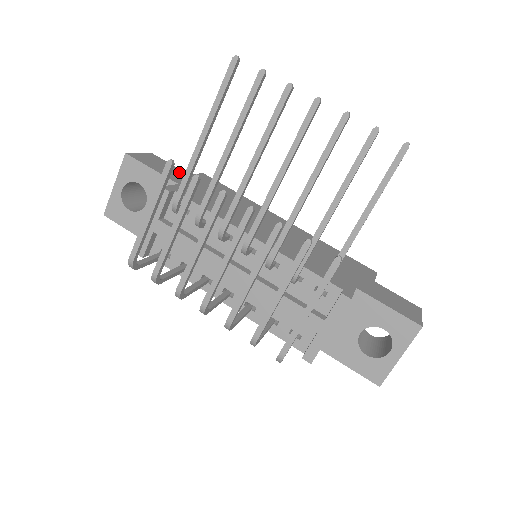
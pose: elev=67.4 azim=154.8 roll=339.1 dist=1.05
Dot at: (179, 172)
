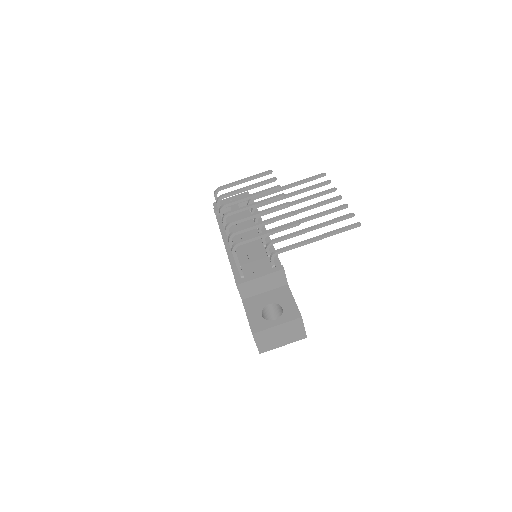
Dot at: occluded
